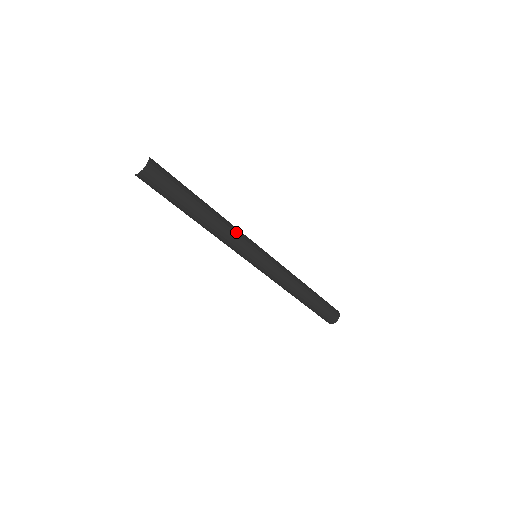
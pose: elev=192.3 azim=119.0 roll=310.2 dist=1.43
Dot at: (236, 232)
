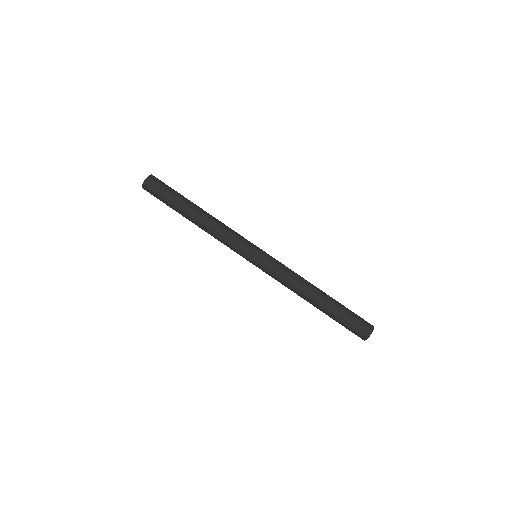
Dot at: (226, 232)
